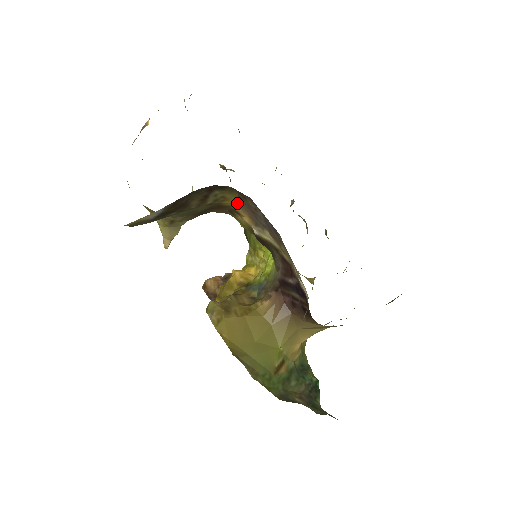
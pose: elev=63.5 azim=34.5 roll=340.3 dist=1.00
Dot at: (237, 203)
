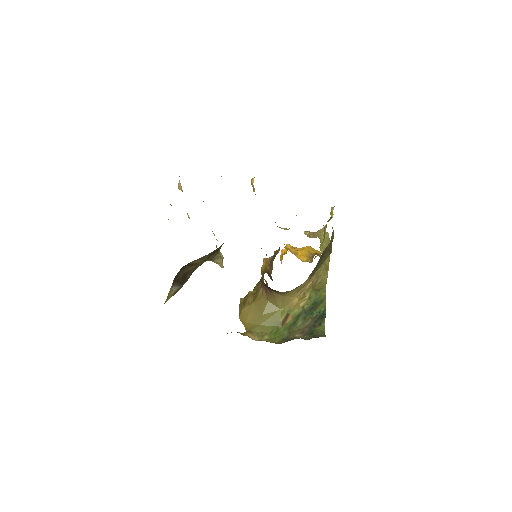
Dot at: occluded
